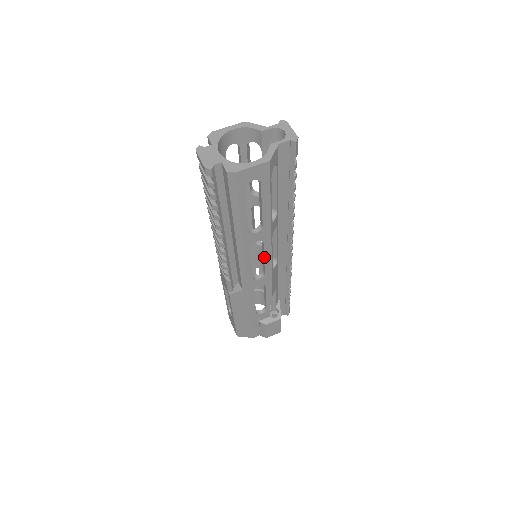
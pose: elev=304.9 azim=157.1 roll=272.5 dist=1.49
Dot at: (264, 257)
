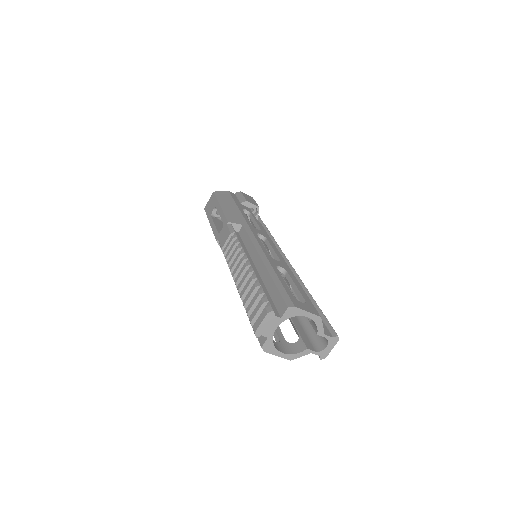
Dot at: occluded
